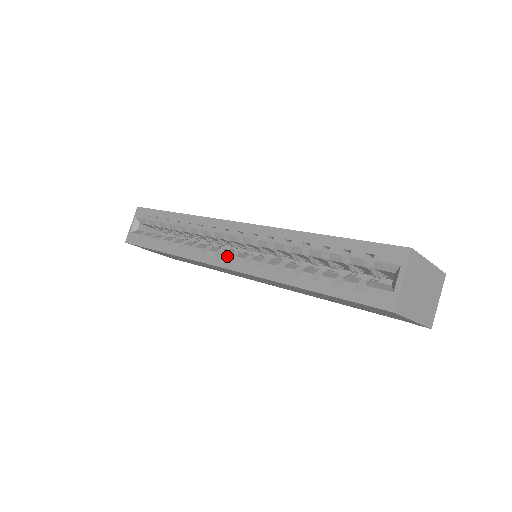
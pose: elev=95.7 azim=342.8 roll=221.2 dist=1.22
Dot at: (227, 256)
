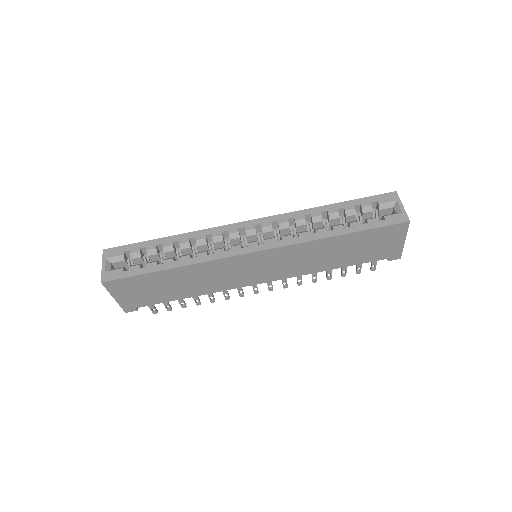
Dot at: (255, 243)
